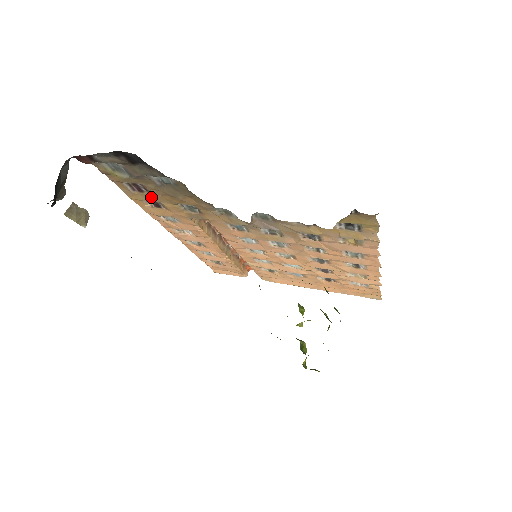
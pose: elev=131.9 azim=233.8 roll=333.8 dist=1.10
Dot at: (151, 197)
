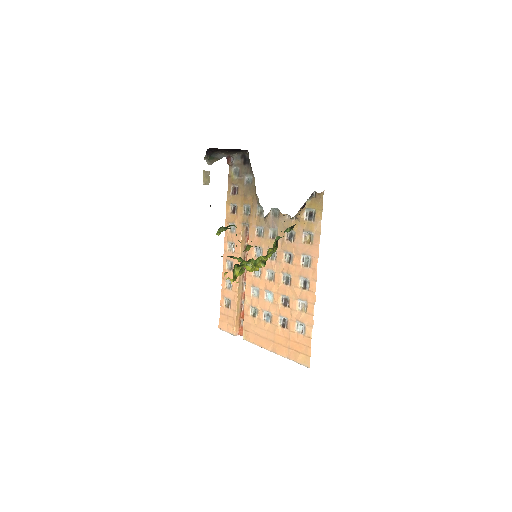
Dot at: (236, 199)
